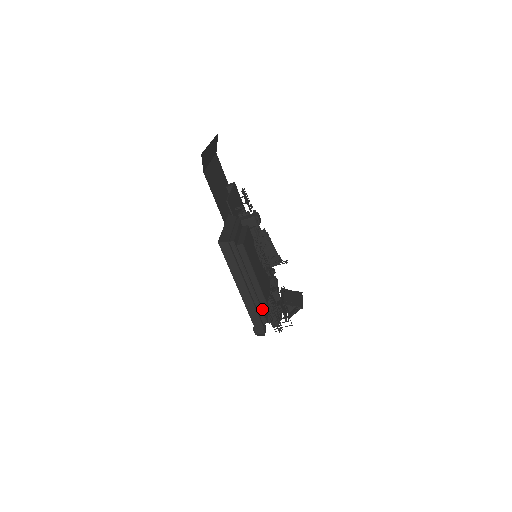
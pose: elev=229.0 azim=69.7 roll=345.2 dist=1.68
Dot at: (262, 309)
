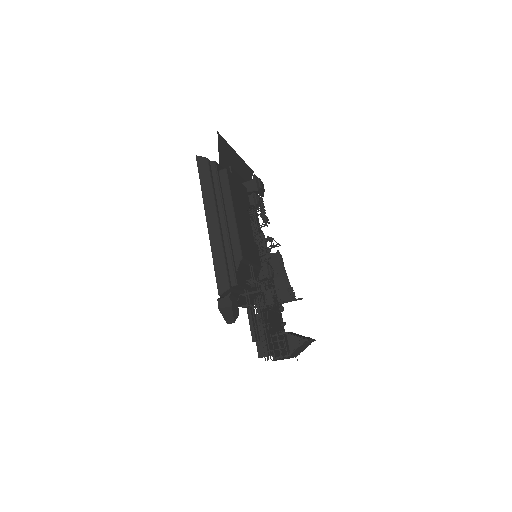
Dot at: (234, 263)
